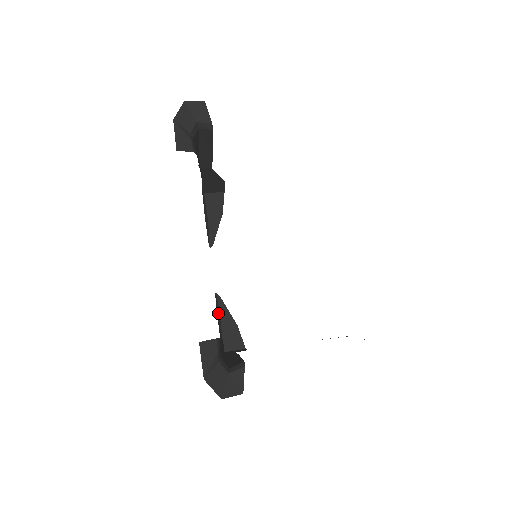
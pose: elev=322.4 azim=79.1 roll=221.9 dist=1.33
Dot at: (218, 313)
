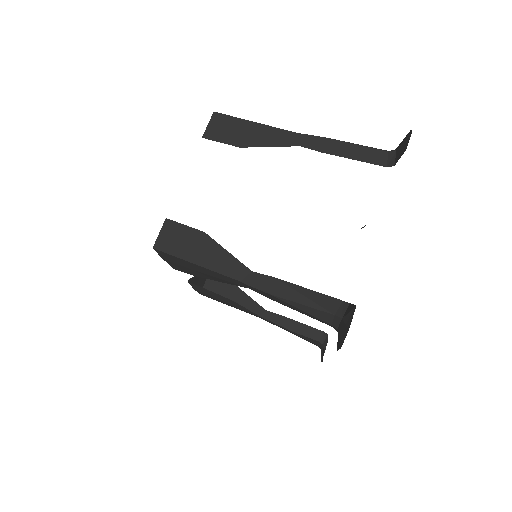
Dot at: (220, 298)
